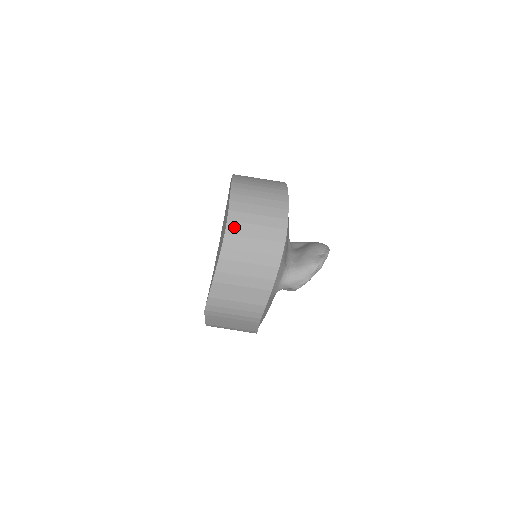
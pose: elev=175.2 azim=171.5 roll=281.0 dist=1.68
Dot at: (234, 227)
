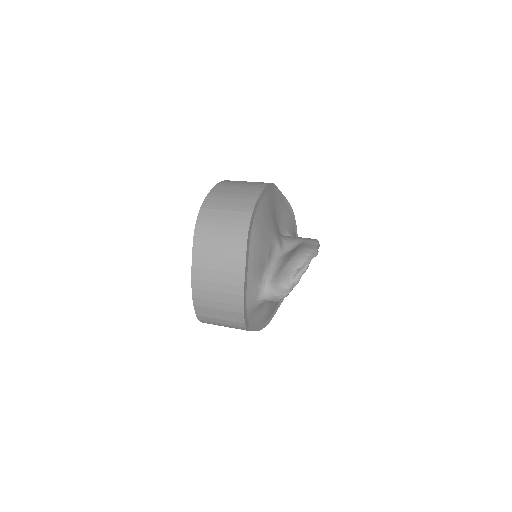
Dot at: (199, 261)
